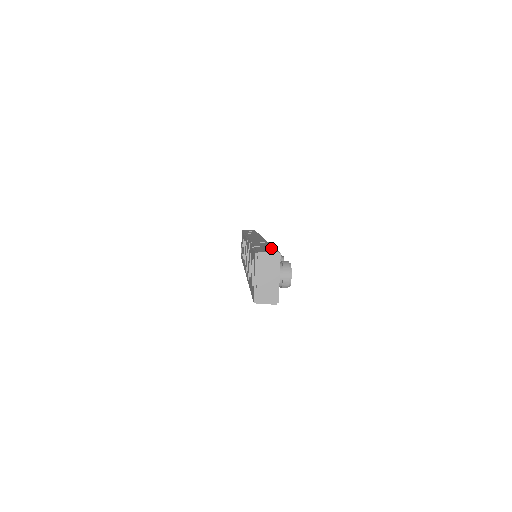
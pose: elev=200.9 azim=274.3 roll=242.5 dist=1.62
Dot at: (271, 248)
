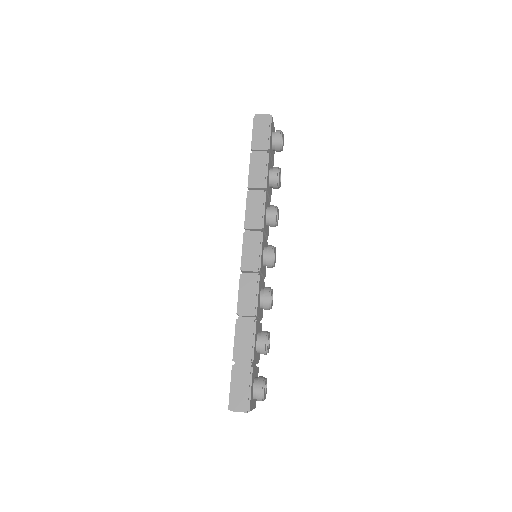
Dot at: (246, 380)
